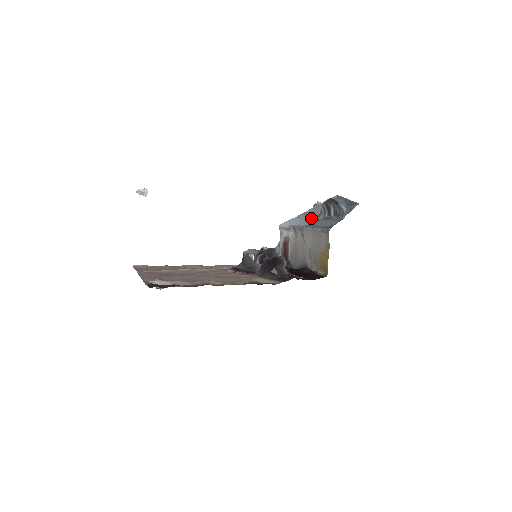
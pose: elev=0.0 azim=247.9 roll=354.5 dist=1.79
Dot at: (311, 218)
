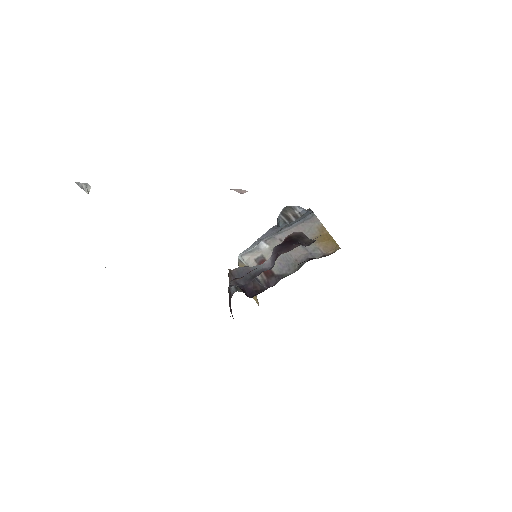
Dot at: (274, 232)
